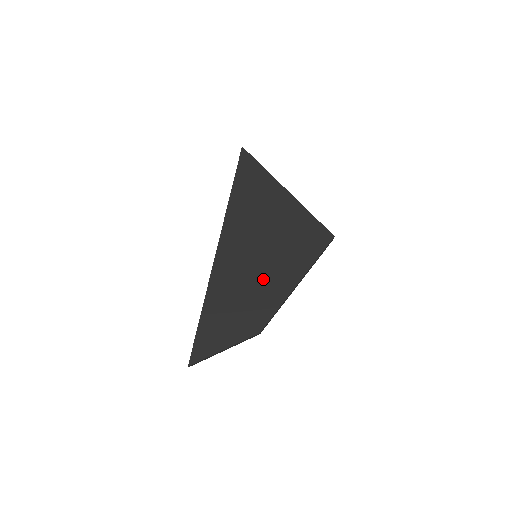
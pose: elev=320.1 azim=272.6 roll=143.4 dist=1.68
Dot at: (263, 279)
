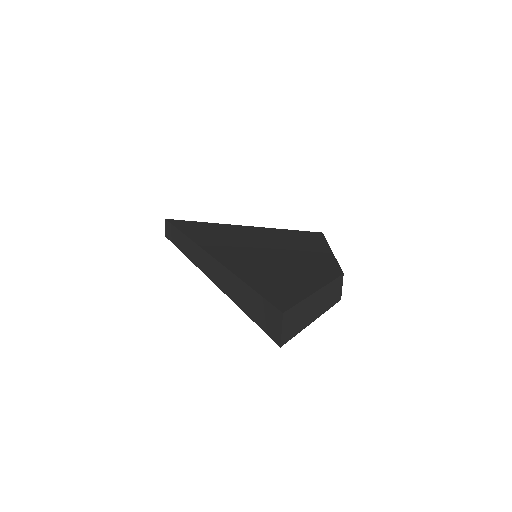
Dot at: (288, 252)
